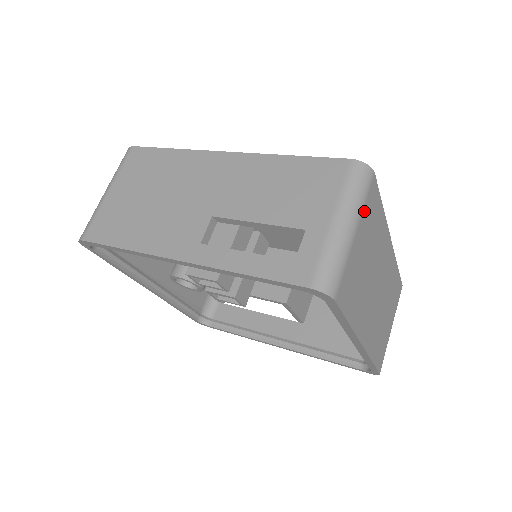
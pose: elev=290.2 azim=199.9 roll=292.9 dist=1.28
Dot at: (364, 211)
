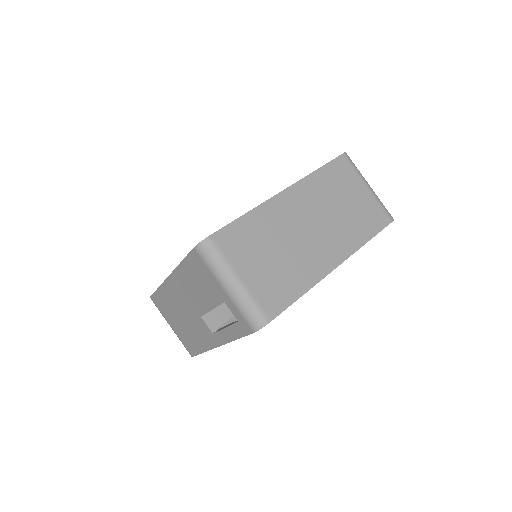
Dot at: (231, 260)
